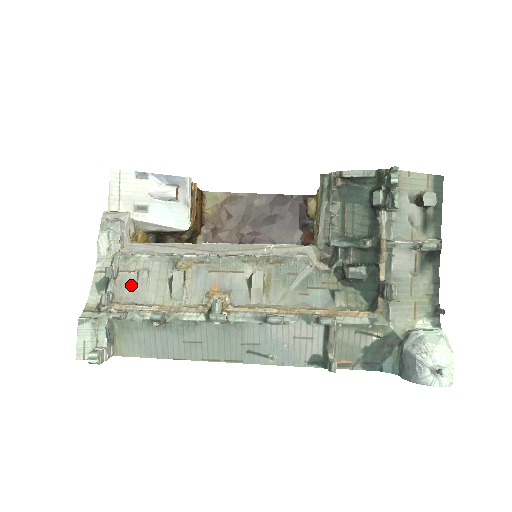
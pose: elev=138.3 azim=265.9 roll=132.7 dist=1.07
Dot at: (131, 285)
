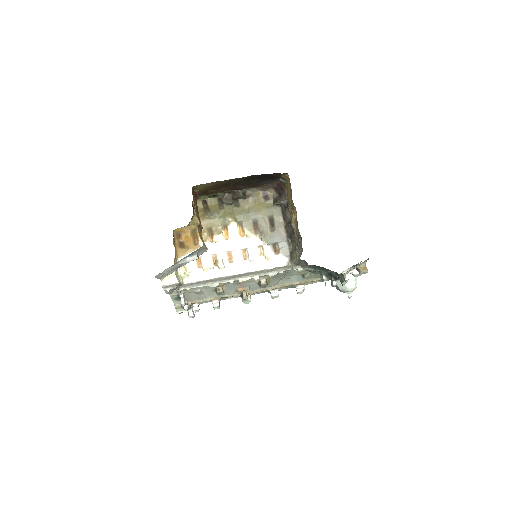
Dot at: (194, 296)
